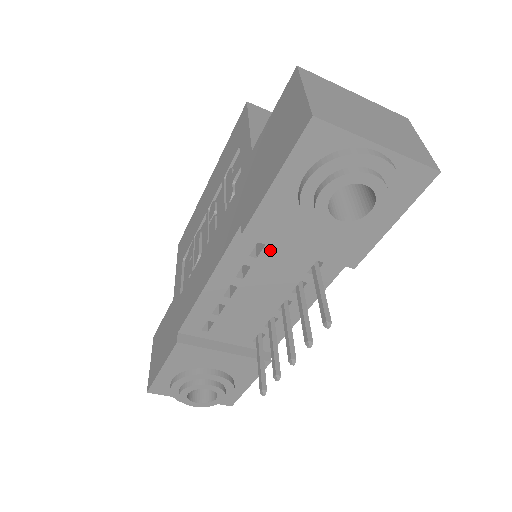
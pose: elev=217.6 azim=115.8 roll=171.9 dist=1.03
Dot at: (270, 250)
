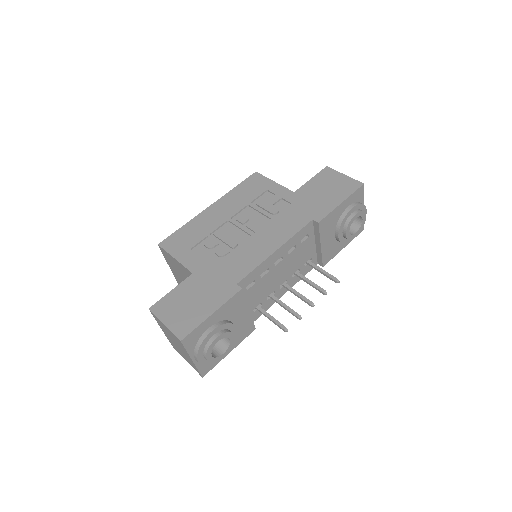
Dot at: (307, 241)
